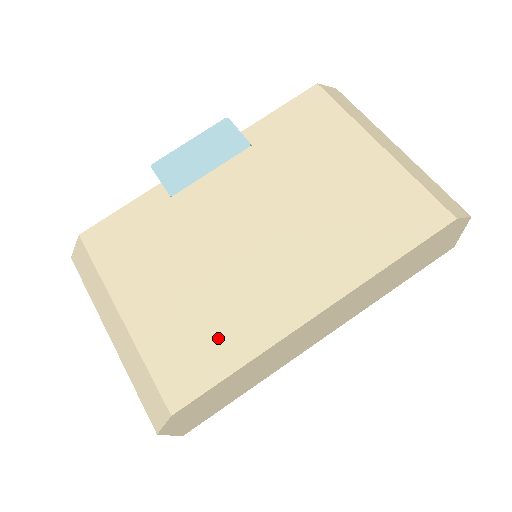
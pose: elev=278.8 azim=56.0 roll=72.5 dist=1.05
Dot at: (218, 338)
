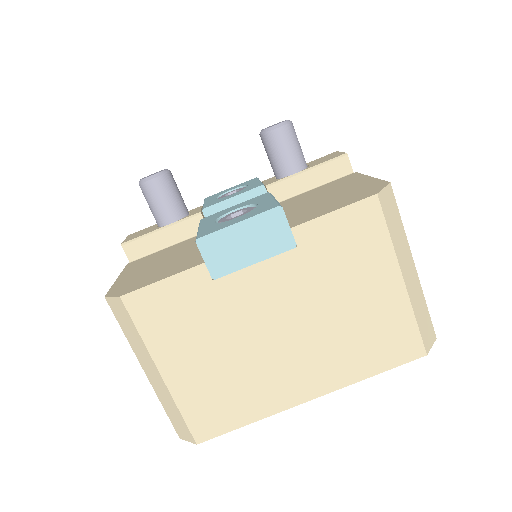
Dot at: (237, 404)
